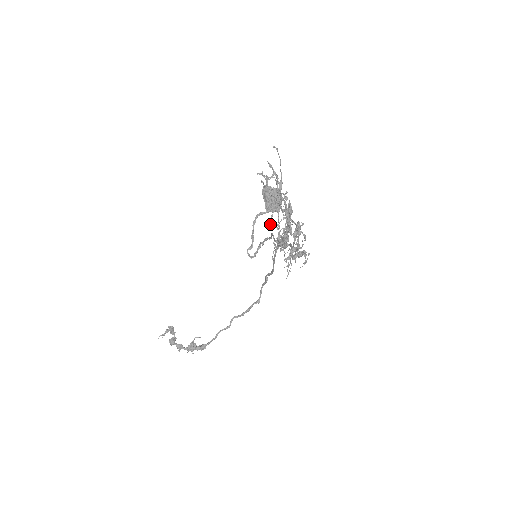
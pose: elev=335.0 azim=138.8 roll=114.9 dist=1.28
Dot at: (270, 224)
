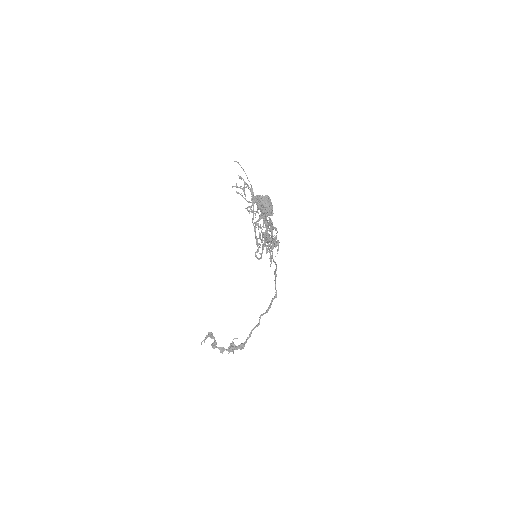
Dot at: occluded
